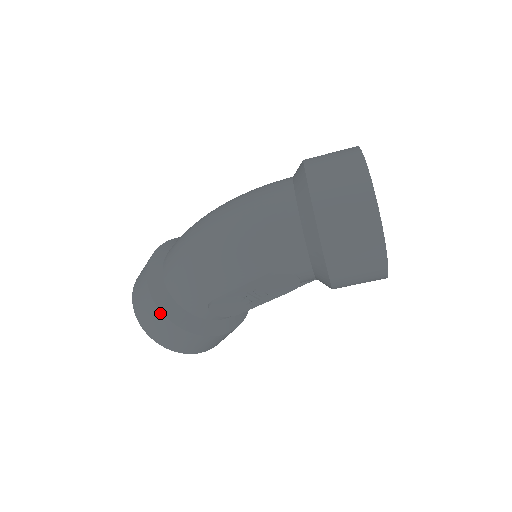
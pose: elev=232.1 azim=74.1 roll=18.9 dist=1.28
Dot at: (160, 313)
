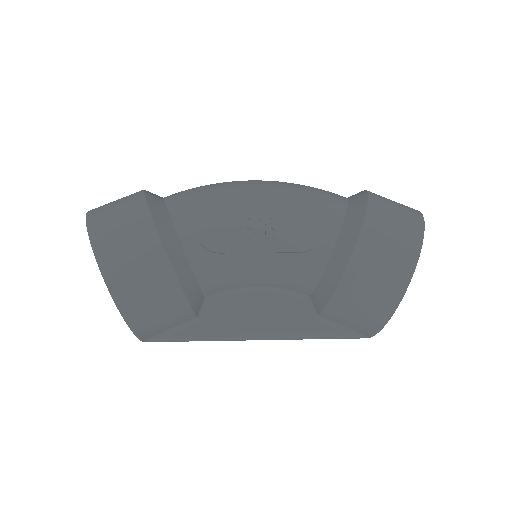
Dot at: (141, 197)
